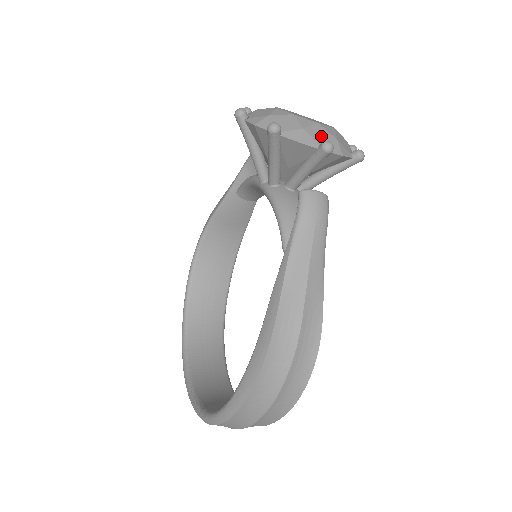
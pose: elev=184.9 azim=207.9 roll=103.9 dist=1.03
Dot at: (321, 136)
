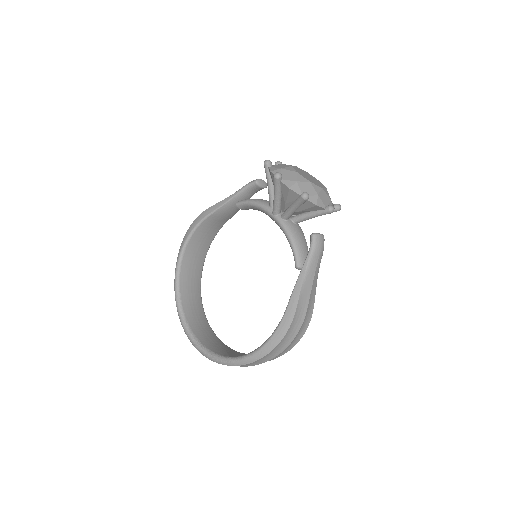
Dot at: (325, 199)
